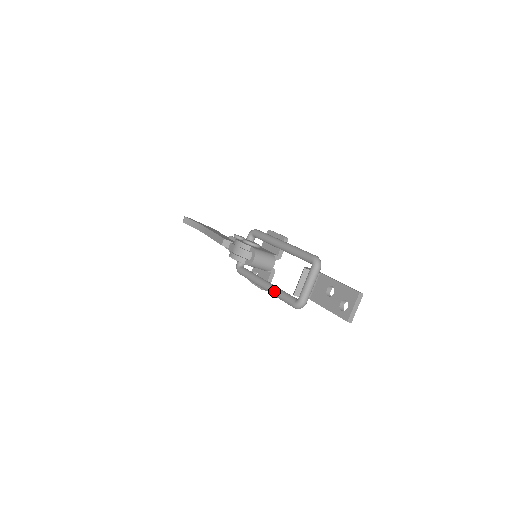
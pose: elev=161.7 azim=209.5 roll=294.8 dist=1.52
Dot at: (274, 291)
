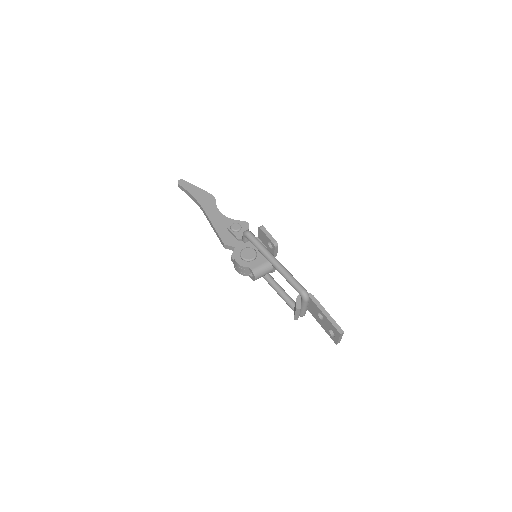
Dot at: (279, 295)
